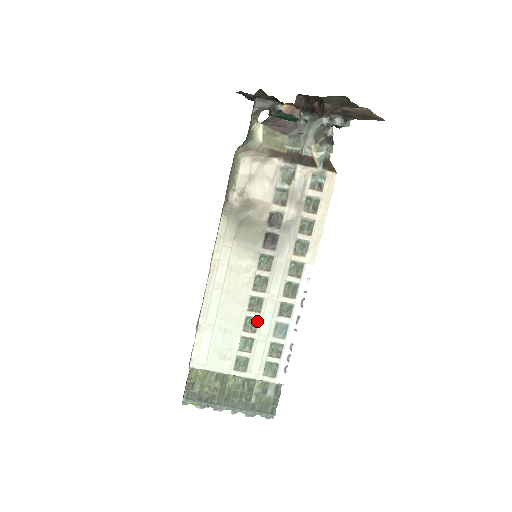
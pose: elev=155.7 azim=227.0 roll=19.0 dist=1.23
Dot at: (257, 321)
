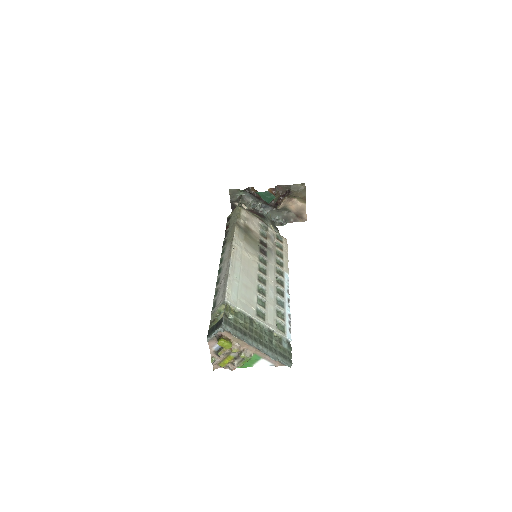
Dot at: (265, 291)
